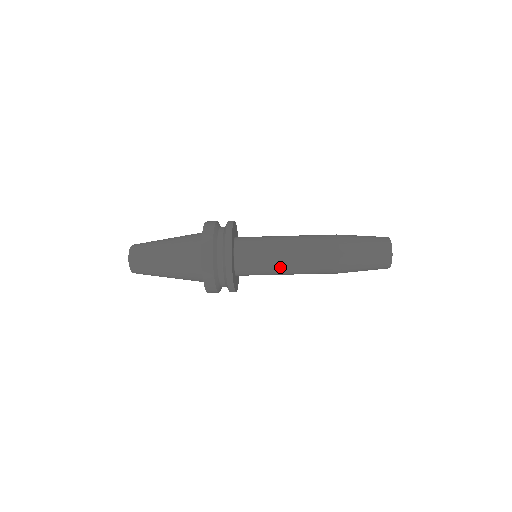
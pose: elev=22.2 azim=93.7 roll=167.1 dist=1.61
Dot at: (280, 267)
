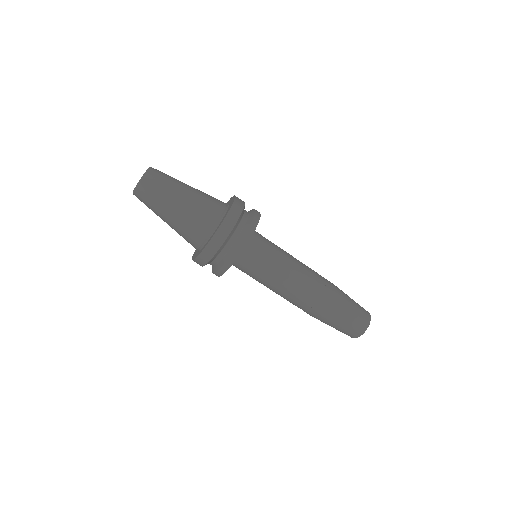
Dot at: (277, 278)
